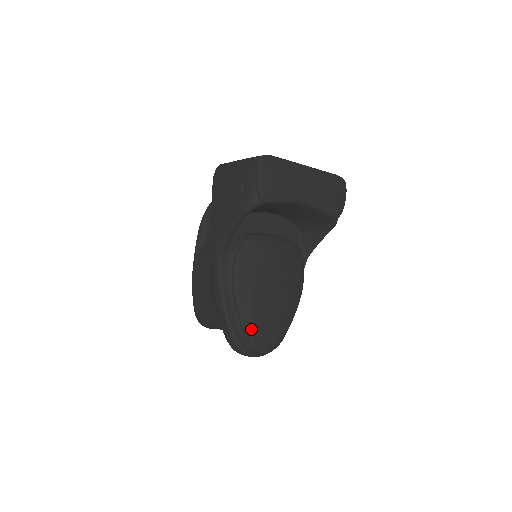
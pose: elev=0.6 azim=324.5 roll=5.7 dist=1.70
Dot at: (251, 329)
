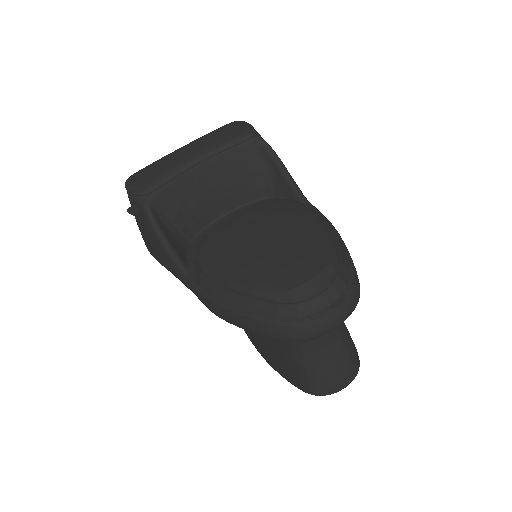
Dot at: (266, 286)
